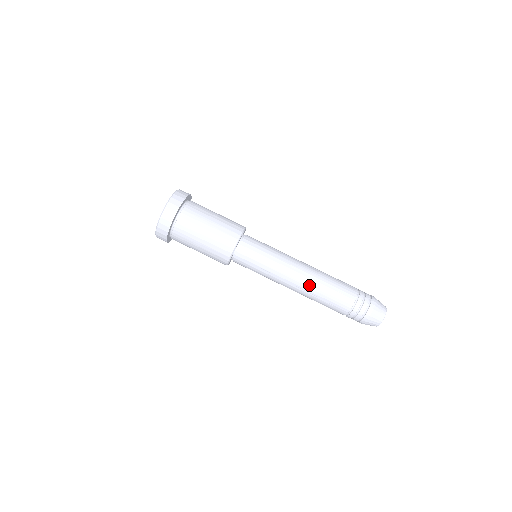
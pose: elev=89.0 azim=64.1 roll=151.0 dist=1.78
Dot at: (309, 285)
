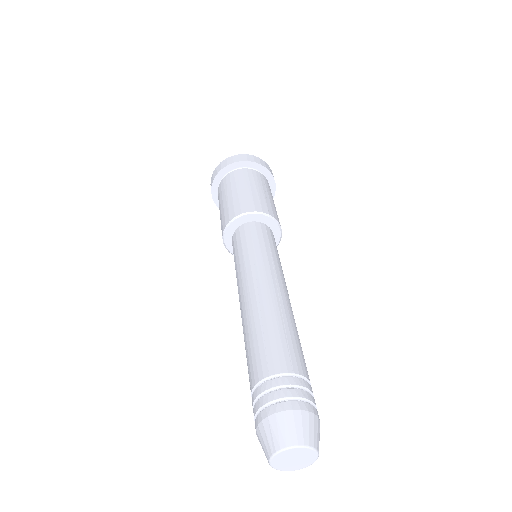
Dot at: (248, 310)
